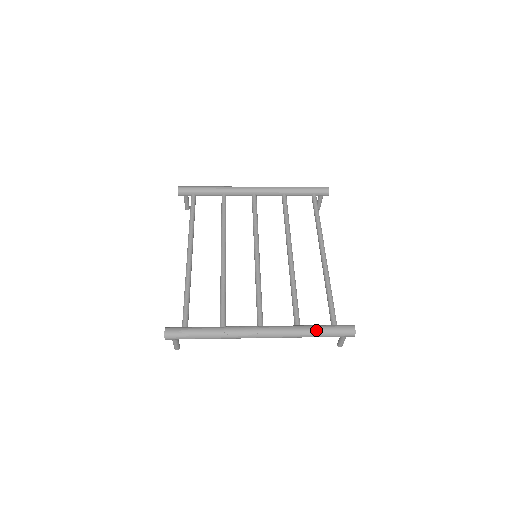
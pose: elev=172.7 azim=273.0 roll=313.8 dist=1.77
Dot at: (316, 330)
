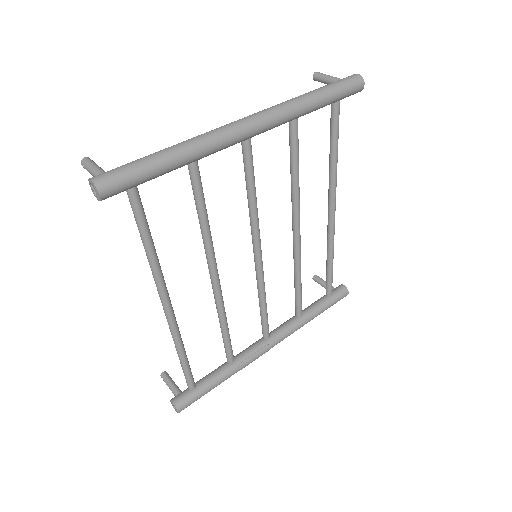
Dot at: occluded
